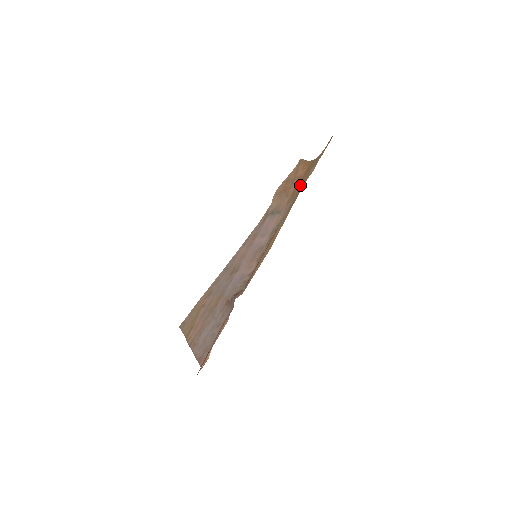
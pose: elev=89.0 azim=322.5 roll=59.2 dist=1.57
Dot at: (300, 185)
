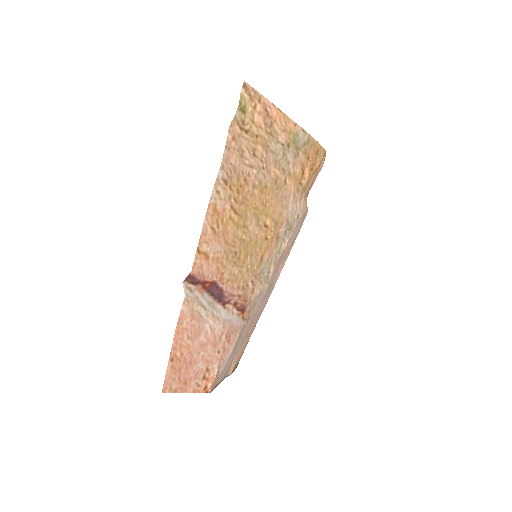
Dot at: (302, 171)
